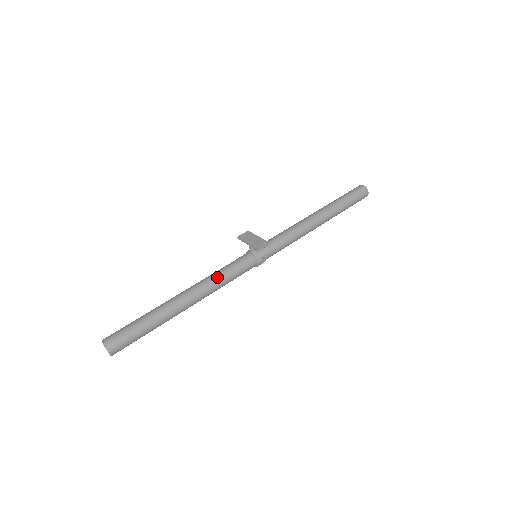
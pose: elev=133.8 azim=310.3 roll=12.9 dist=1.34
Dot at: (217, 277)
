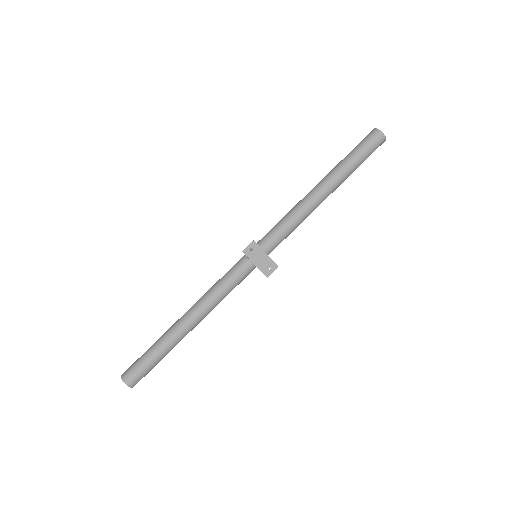
Dot at: (221, 298)
